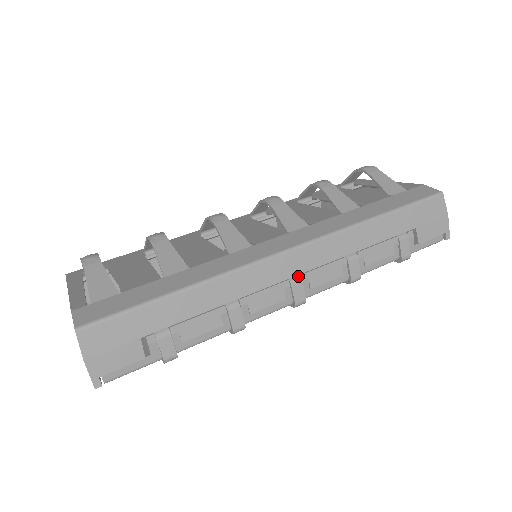
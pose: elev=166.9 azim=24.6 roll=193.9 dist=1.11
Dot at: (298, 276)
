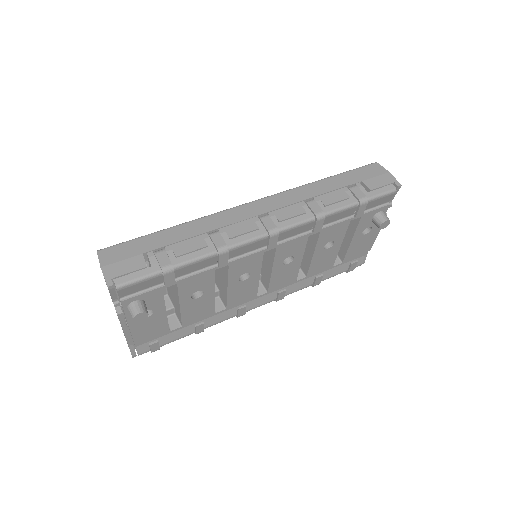
Dot at: (265, 215)
